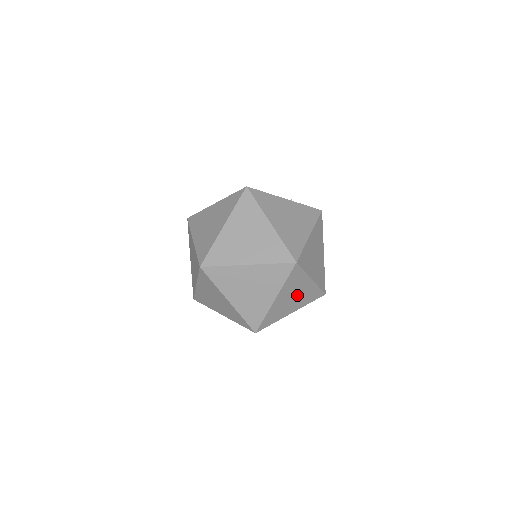
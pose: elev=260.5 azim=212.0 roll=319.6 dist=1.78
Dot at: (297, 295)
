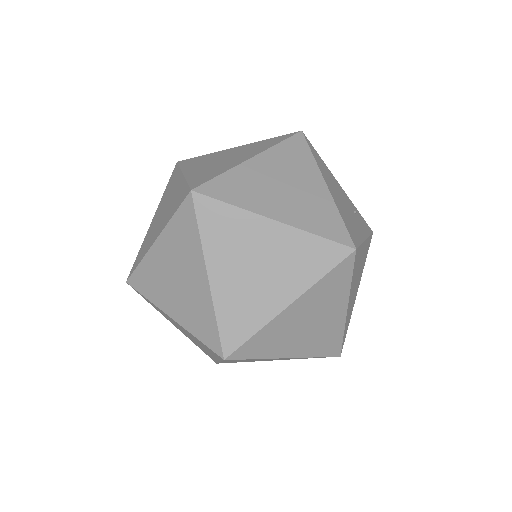
Dot at: occluded
